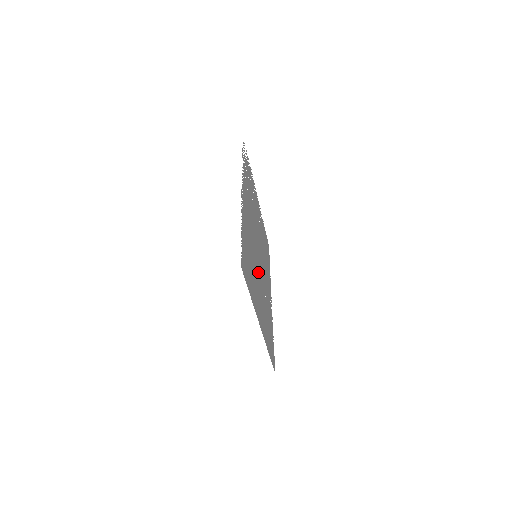
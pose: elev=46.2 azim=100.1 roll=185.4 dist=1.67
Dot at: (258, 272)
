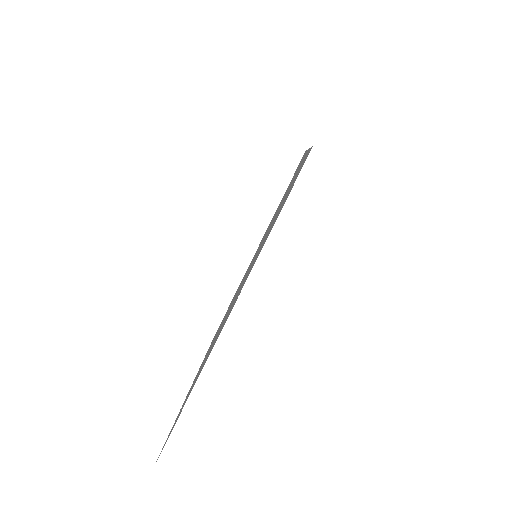
Dot at: (245, 277)
